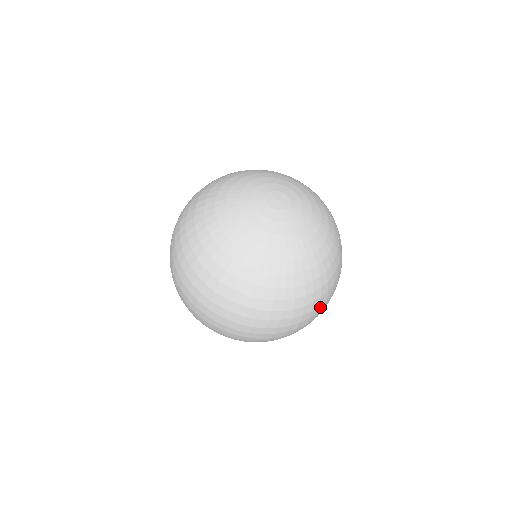
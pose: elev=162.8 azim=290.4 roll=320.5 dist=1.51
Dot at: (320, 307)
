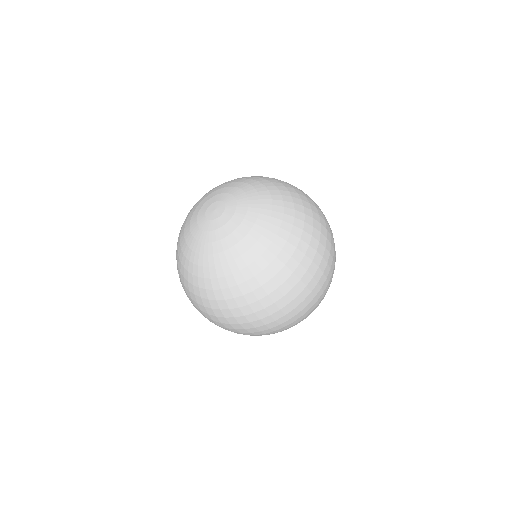
Dot at: (258, 314)
